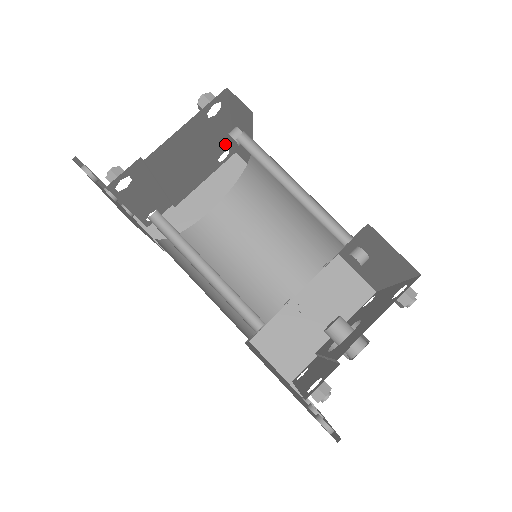
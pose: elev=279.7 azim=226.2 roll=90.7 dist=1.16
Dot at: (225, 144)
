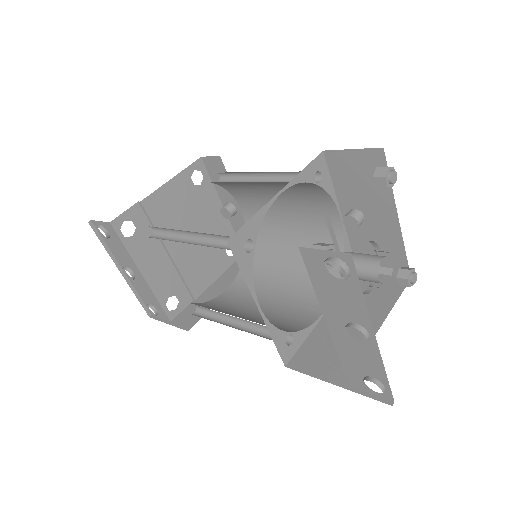
Dot at: (226, 232)
